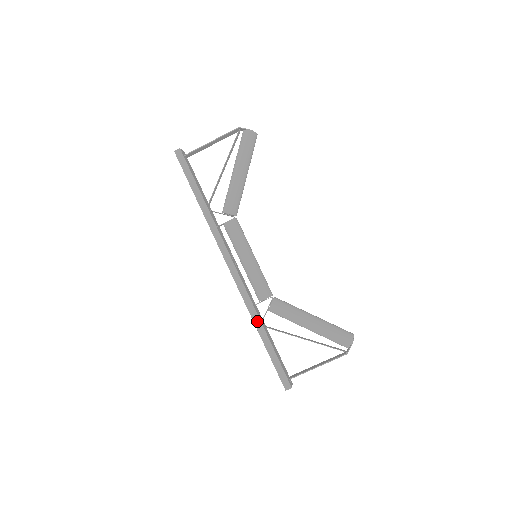
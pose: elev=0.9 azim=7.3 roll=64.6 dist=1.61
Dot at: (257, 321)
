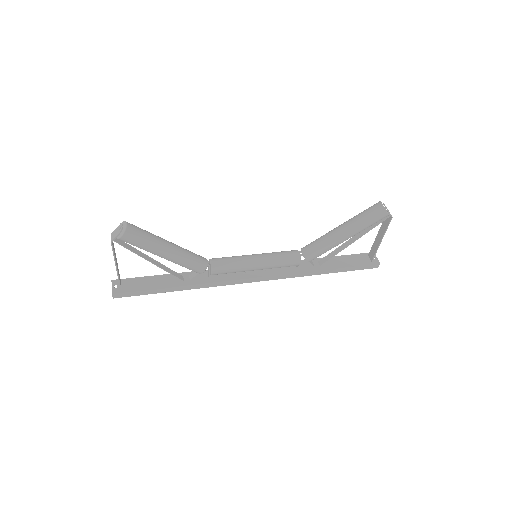
Dot at: (313, 273)
